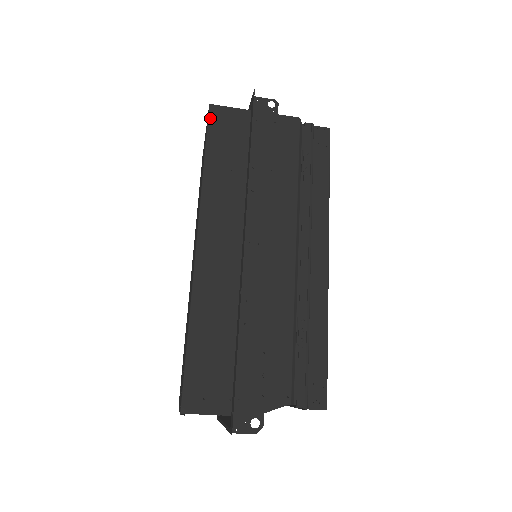
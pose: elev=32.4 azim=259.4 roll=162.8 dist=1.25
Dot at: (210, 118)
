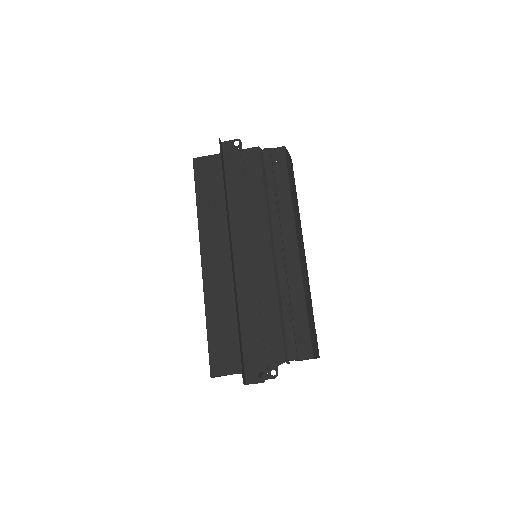
Dot at: (195, 169)
